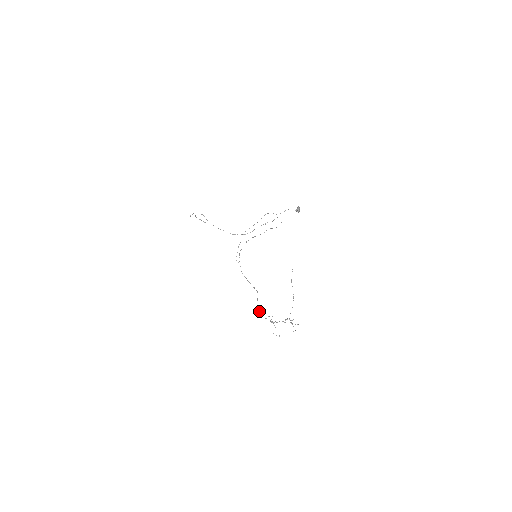
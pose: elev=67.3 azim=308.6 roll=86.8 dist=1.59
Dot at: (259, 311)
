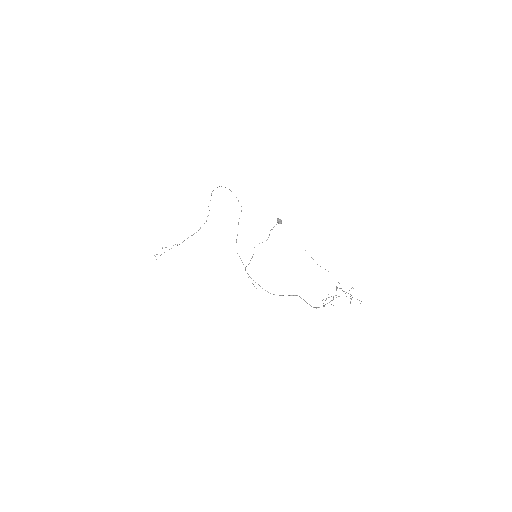
Dot at: (316, 308)
